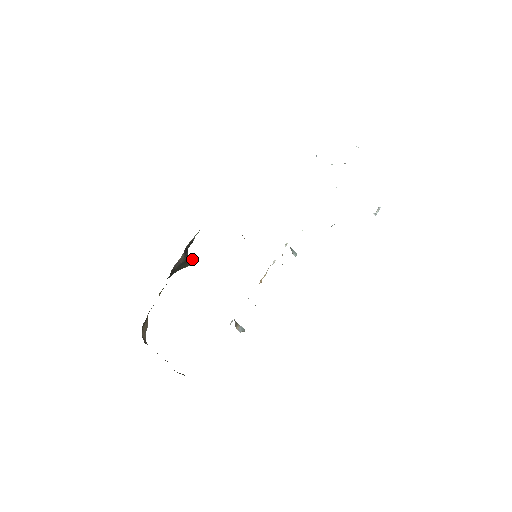
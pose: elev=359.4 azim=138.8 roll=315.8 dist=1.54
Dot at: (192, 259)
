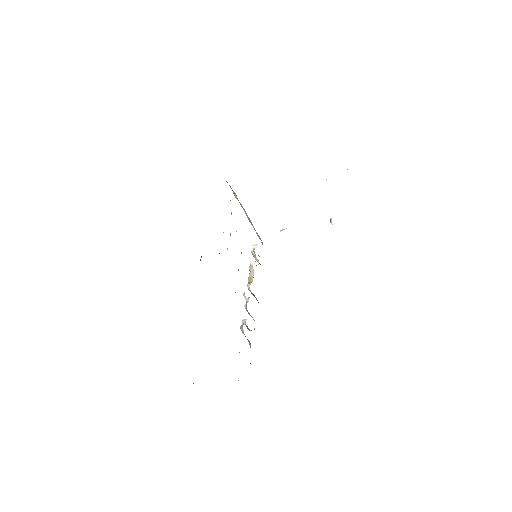
Dot at: occluded
